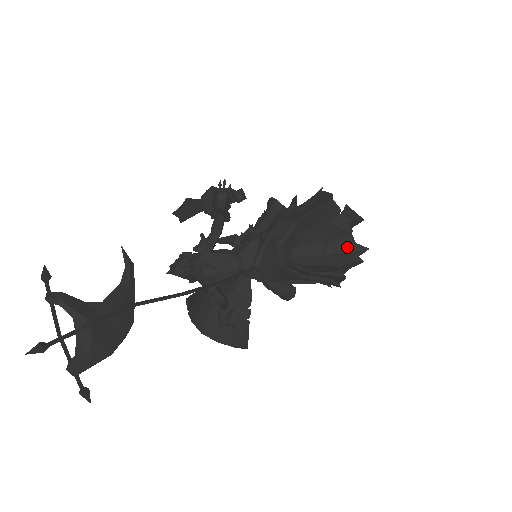
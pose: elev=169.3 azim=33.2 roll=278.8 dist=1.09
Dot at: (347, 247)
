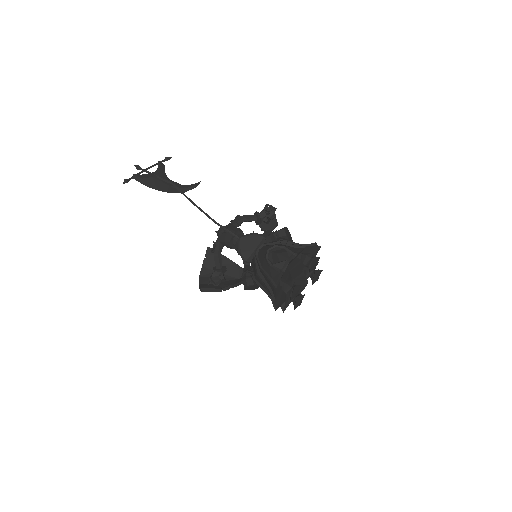
Dot at: (281, 252)
